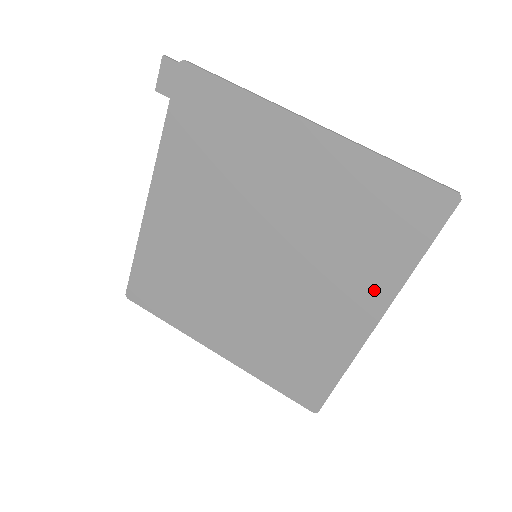
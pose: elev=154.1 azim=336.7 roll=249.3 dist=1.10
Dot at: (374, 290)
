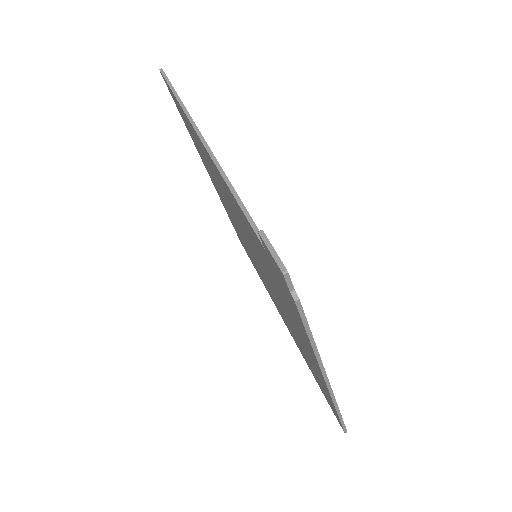
Dot at: (292, 336)
